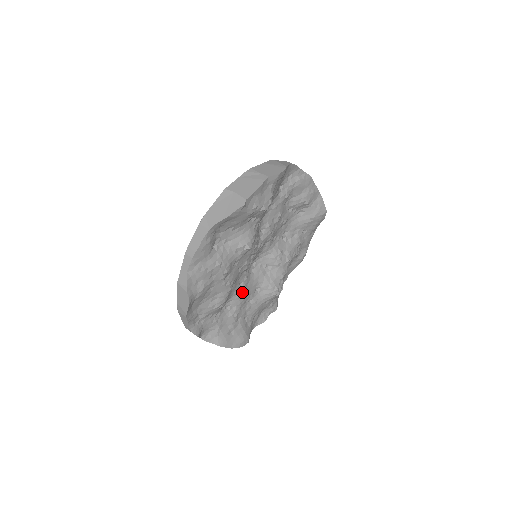
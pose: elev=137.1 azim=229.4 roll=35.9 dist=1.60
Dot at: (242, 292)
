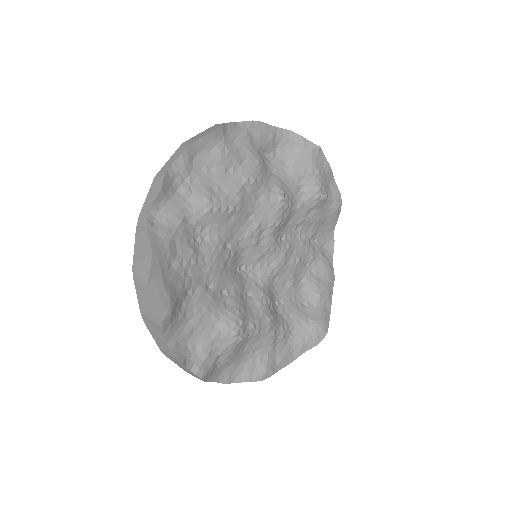
Dot at: (221, 254)
